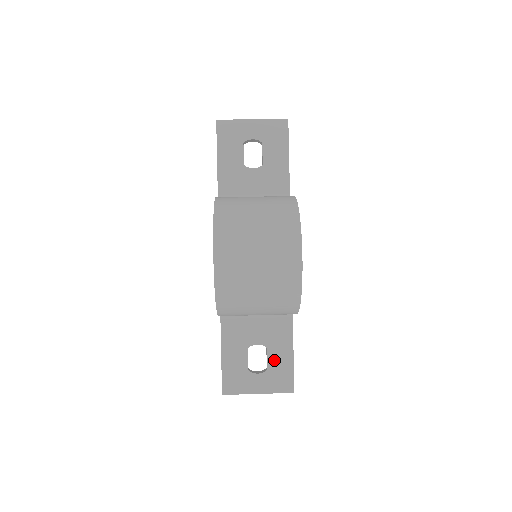
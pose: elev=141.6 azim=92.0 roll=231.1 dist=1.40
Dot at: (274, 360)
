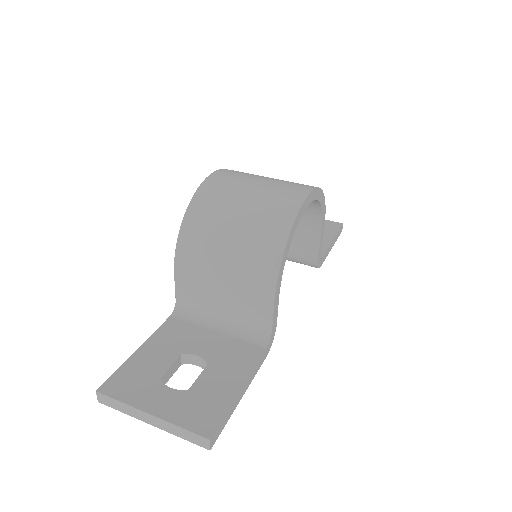
Dot at: (208, 382)
